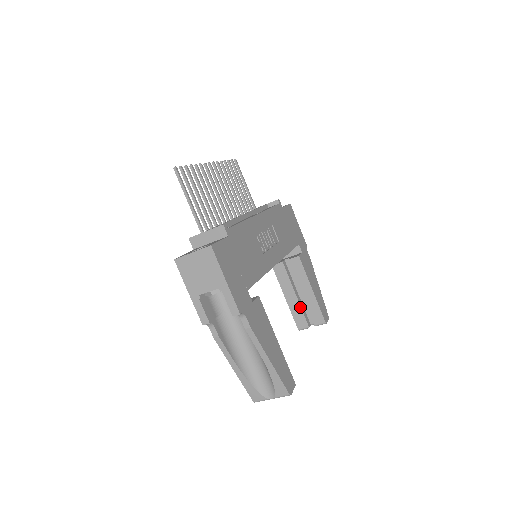
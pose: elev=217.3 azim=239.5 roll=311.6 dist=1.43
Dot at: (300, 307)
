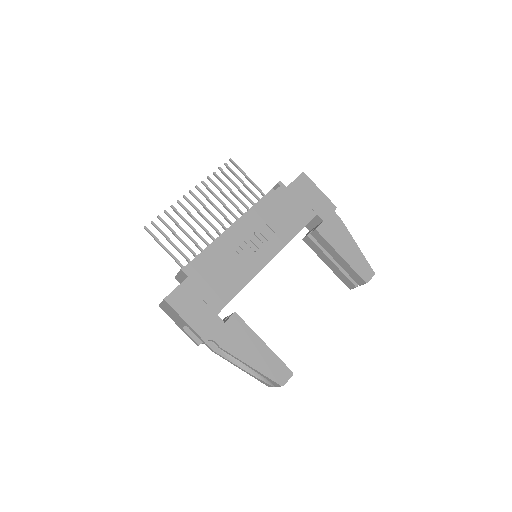
Dot at: (340, 271)
